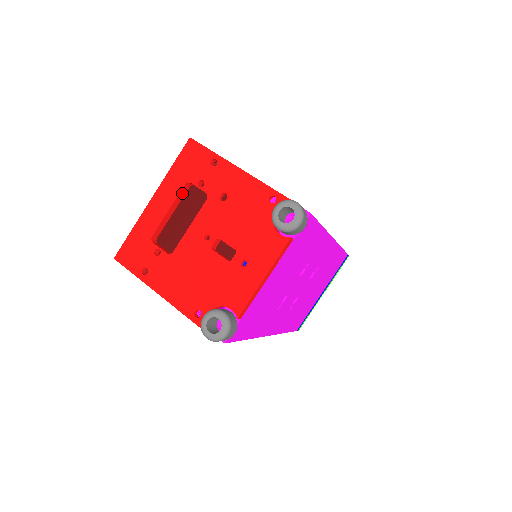
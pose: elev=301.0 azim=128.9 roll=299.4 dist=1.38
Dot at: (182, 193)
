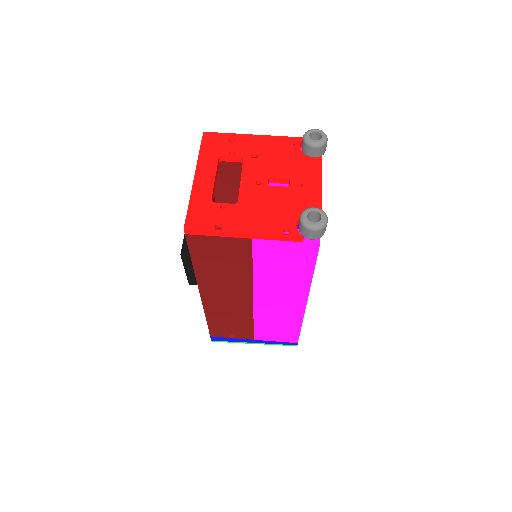
Dot at: (217, 167)
